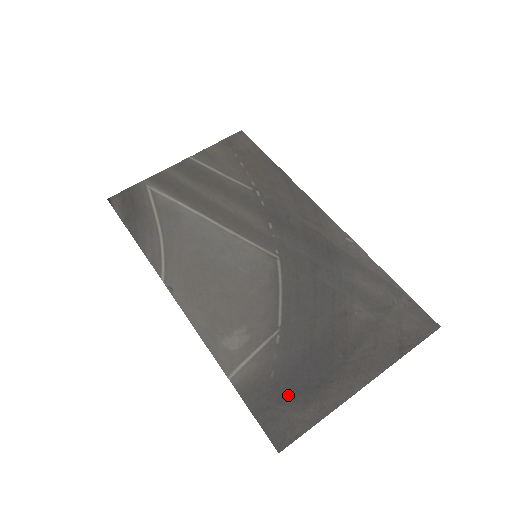
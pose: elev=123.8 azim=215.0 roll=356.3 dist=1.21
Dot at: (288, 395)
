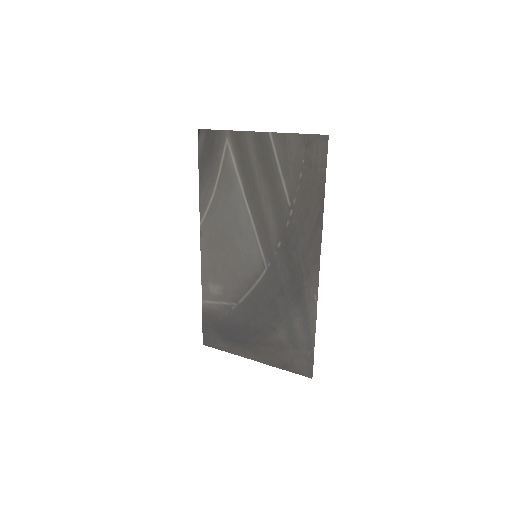
Dot at: (220, 332)
